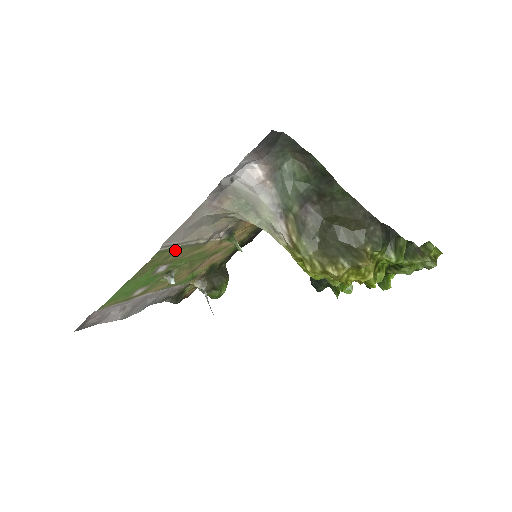
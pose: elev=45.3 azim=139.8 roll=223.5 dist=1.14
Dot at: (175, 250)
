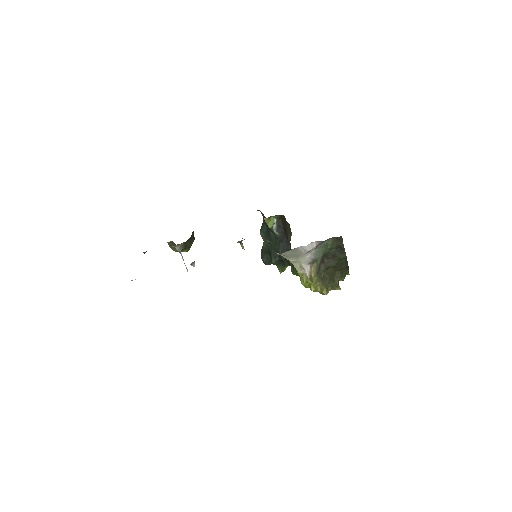
Dot at: occluded
